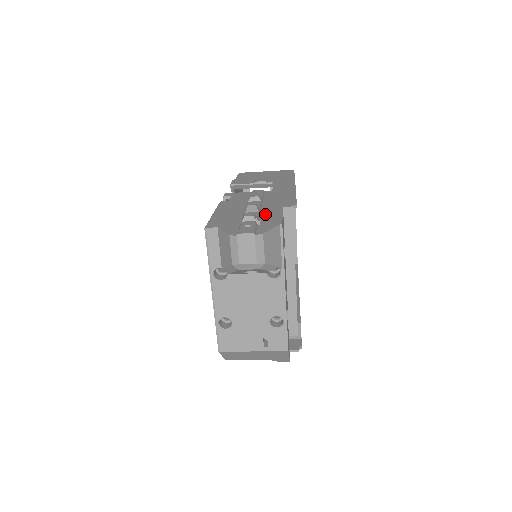
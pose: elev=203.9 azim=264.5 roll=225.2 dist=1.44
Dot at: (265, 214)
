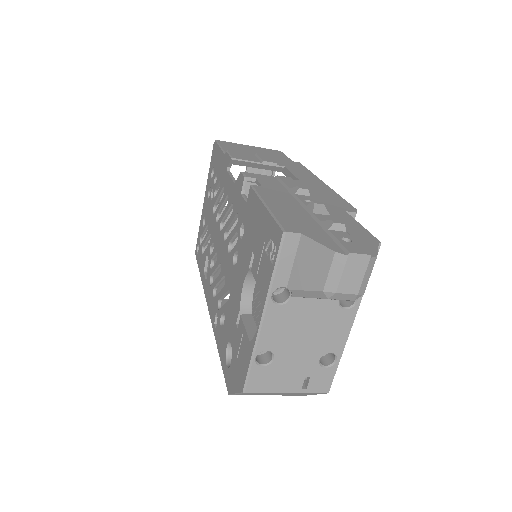
Dot at: (339, 220)
